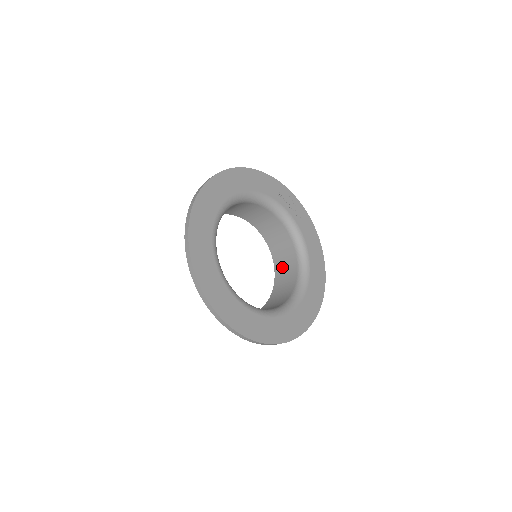
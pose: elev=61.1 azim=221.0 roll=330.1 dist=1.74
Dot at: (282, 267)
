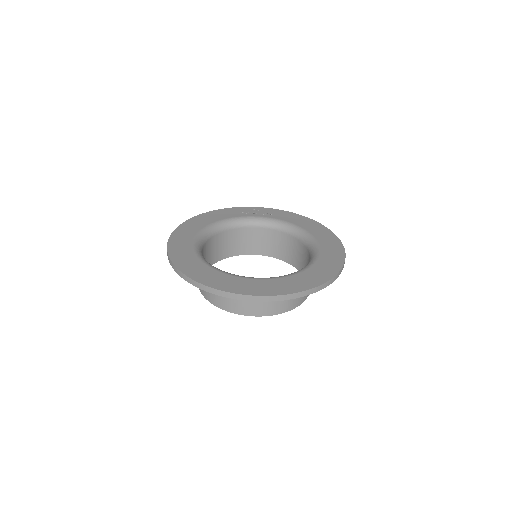
Dot at: (296, 258)
